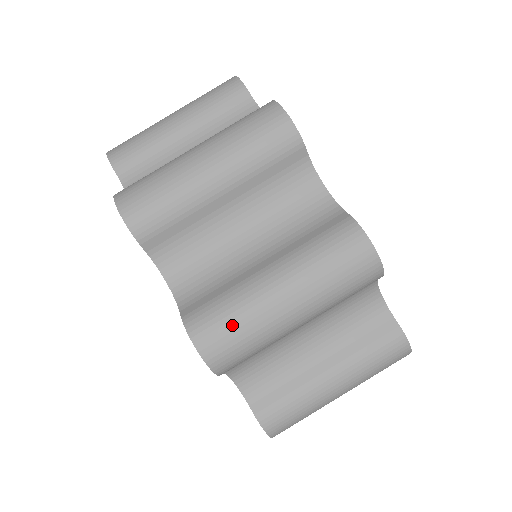
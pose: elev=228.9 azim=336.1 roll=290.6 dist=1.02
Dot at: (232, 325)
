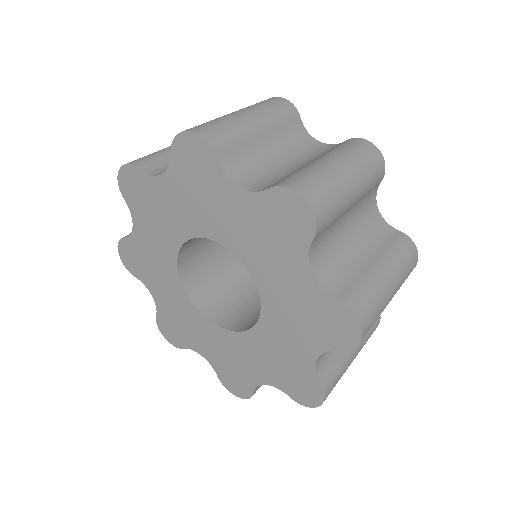
Dot at: (316, 180)
